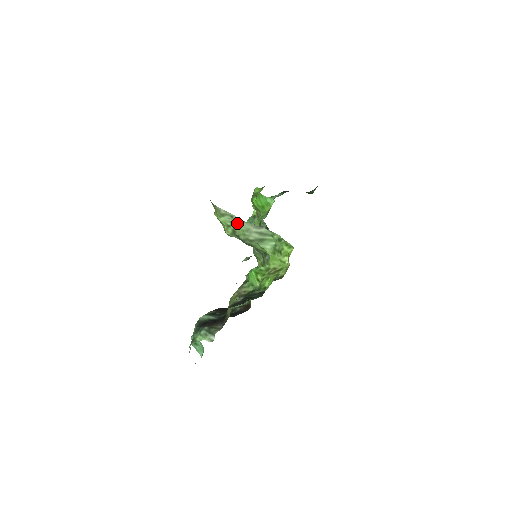
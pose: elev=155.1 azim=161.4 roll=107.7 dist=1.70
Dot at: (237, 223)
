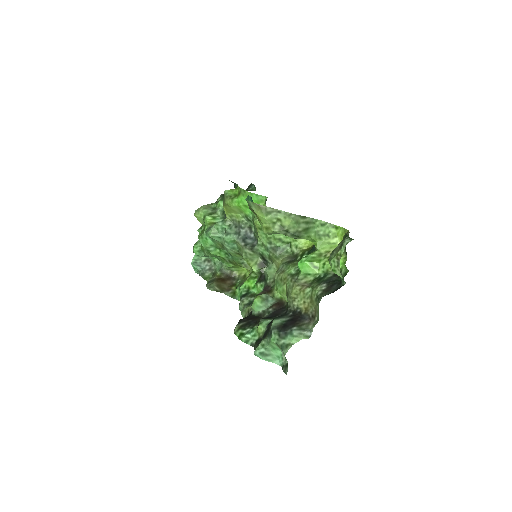
Dot at: (288, 217)
